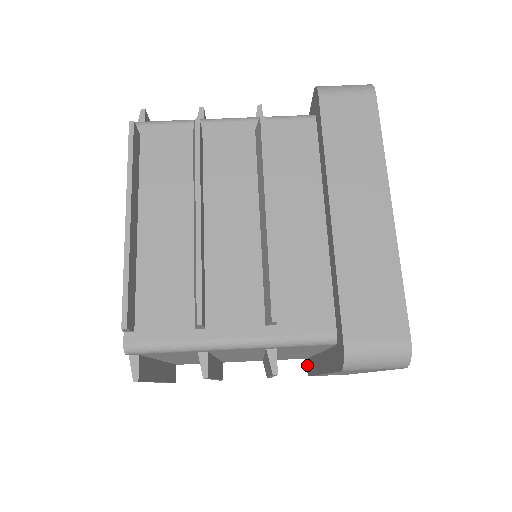
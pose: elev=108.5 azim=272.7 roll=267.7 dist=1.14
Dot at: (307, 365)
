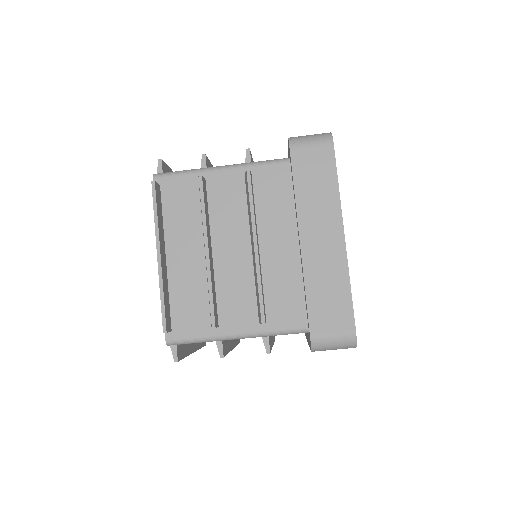
Dot at: occluded
